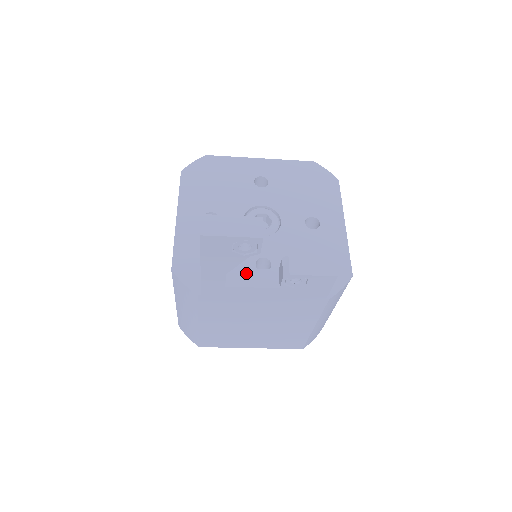
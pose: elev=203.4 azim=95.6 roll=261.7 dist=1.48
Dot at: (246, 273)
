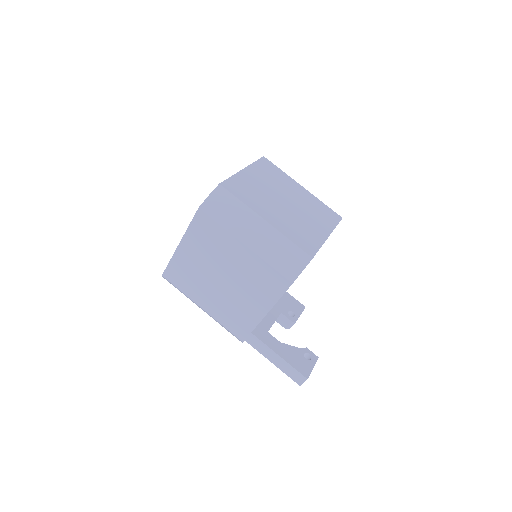
Dot at: occluded
